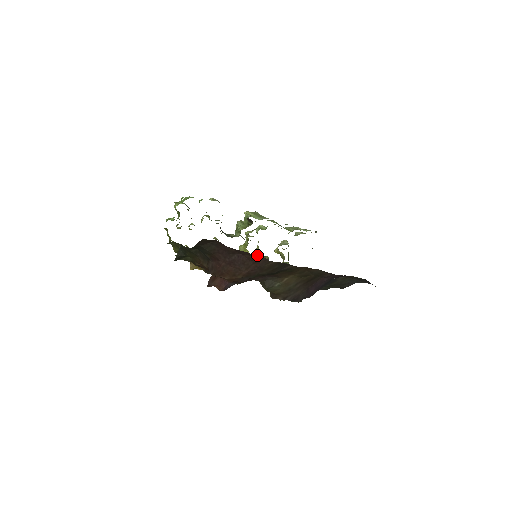
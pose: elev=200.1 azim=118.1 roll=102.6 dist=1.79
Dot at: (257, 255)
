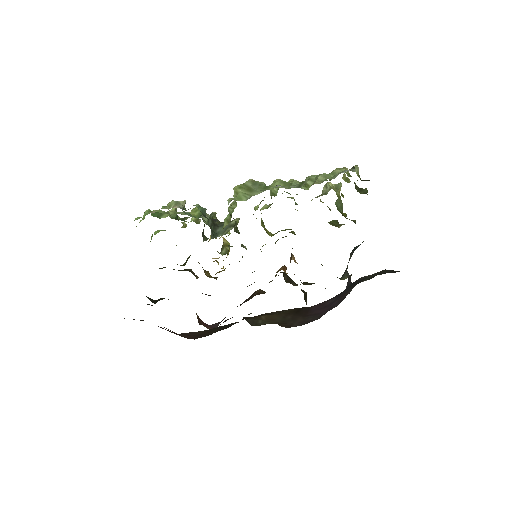
Dot at: occluded
